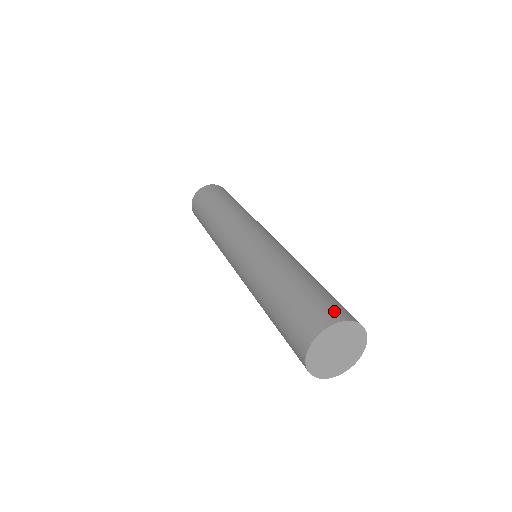
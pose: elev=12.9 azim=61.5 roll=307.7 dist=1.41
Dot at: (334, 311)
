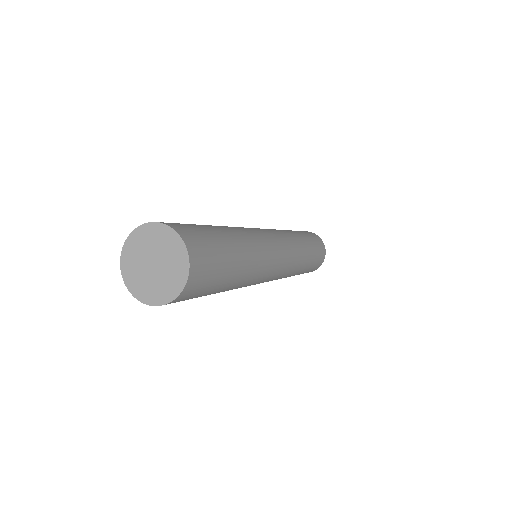
Dot at: occluded
